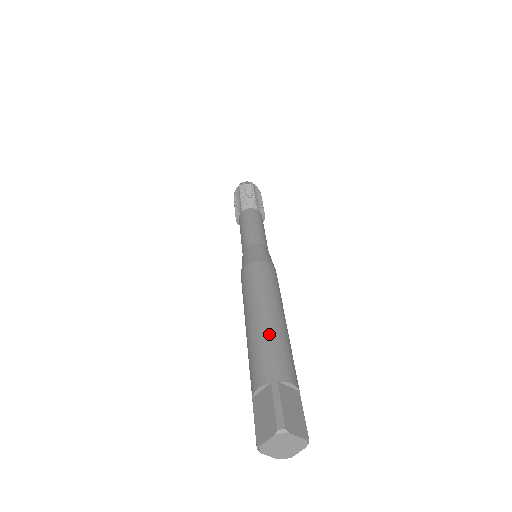
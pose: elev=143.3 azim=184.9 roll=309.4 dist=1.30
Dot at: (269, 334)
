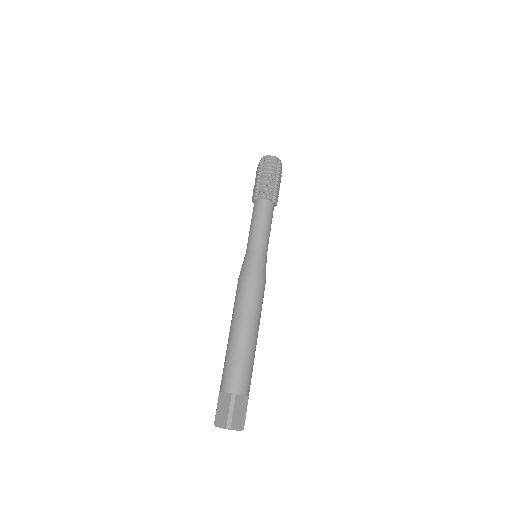
Dot at: (241, 354)
